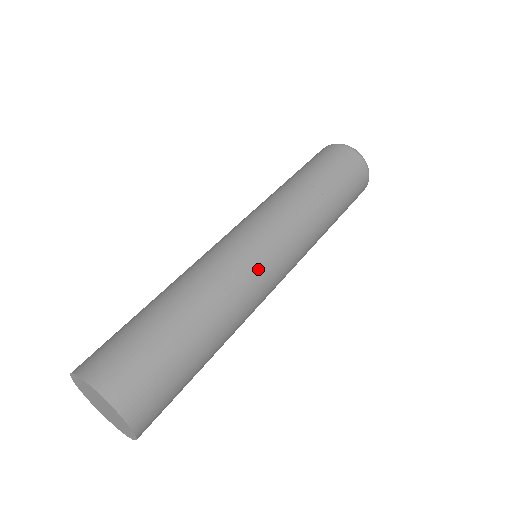
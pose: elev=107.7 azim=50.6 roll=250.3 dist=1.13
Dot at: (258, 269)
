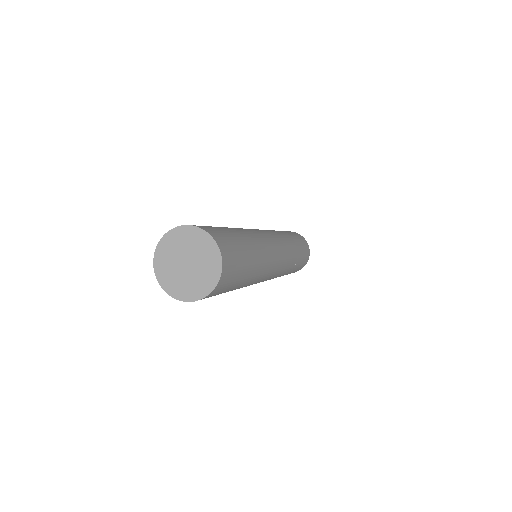
Dot at: (265, 235)
